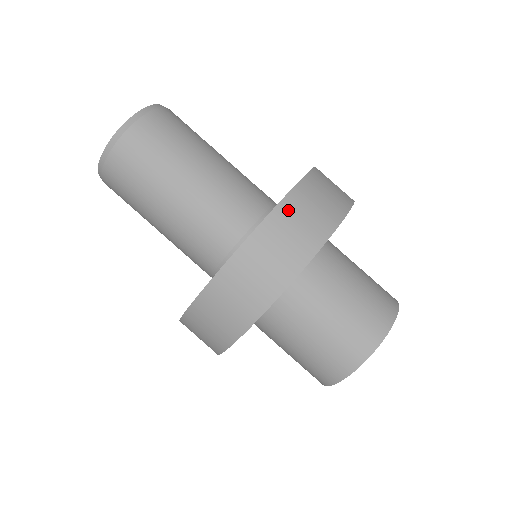
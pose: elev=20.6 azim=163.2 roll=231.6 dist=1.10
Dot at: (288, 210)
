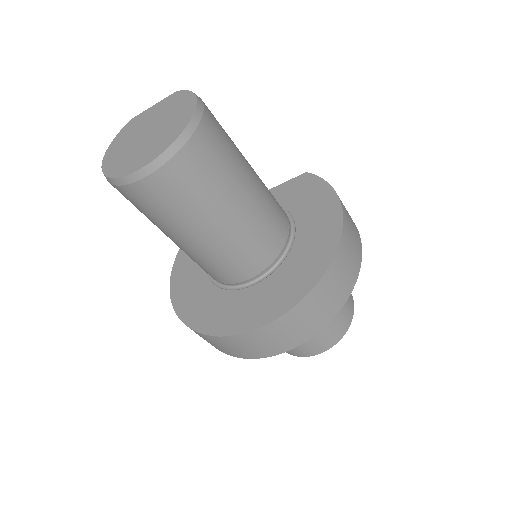
Dot at: (346, 215)
